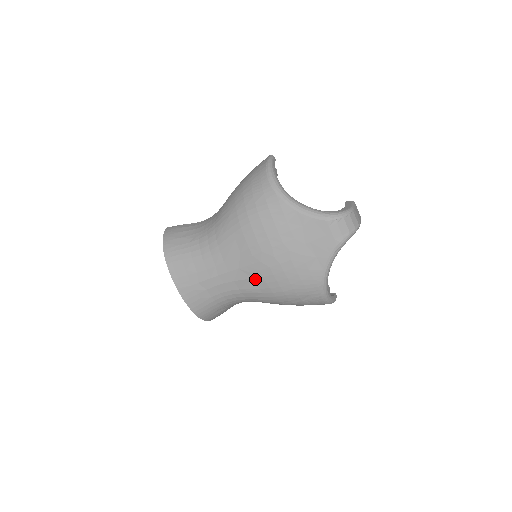
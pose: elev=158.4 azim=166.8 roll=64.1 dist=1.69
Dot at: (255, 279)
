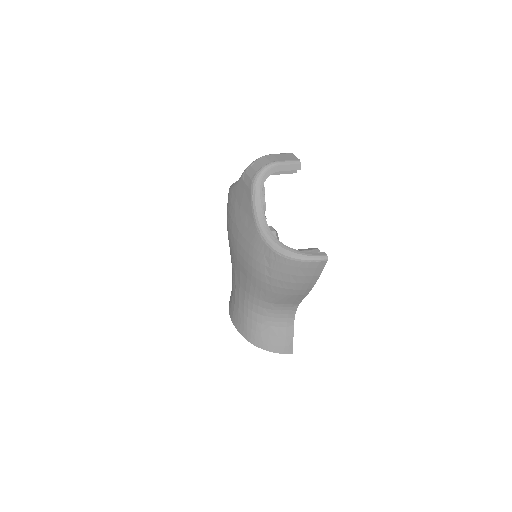
Dot at: (241, 270)
